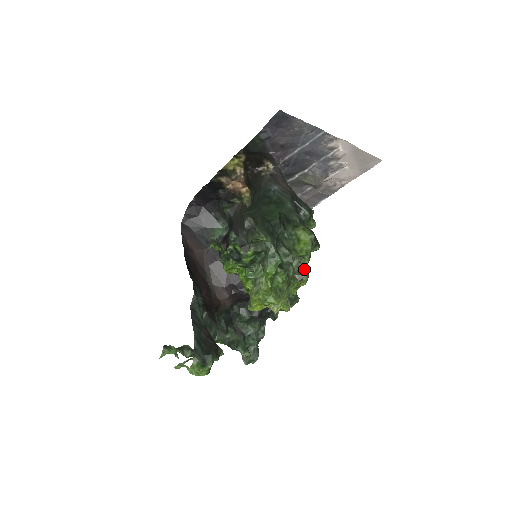
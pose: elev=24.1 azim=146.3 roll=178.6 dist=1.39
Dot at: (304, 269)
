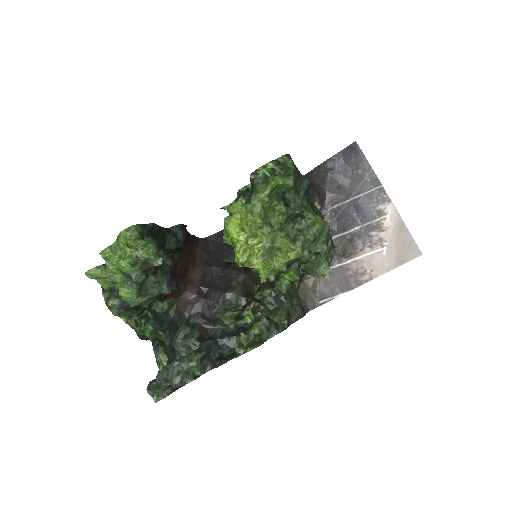
Dot at: (303, 236)
